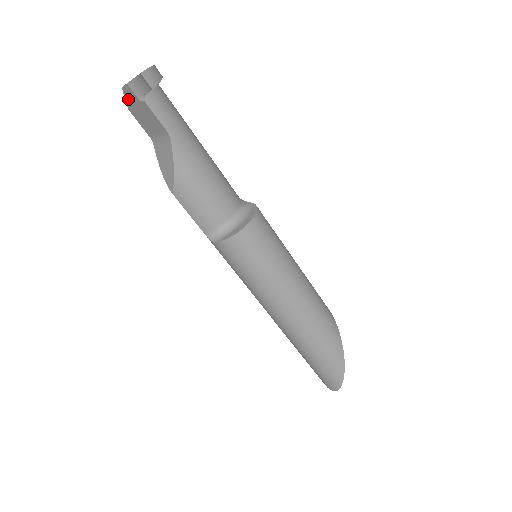
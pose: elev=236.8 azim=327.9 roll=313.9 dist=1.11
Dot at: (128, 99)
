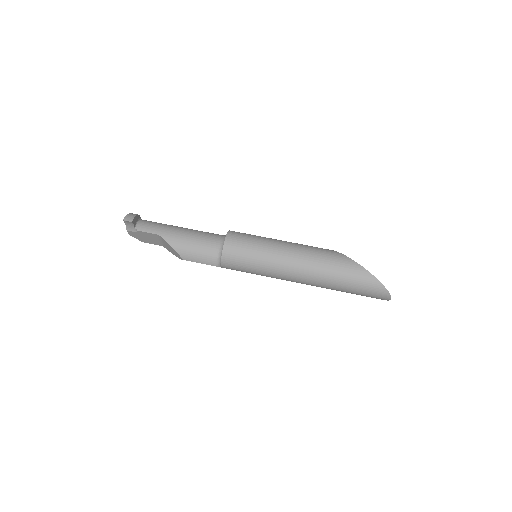
Dot at: (136, 237)
